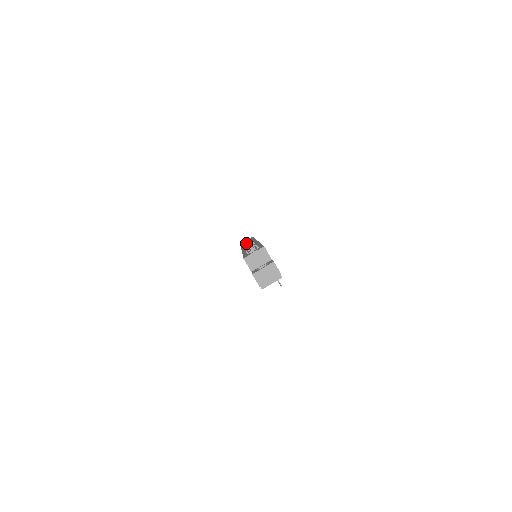
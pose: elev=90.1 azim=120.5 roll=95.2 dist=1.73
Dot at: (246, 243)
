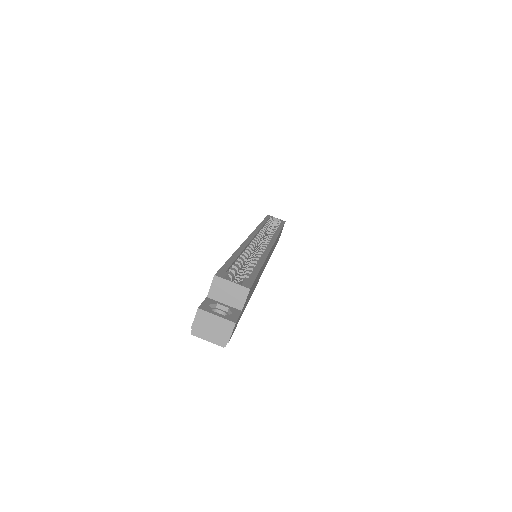
Dot at: occluded
